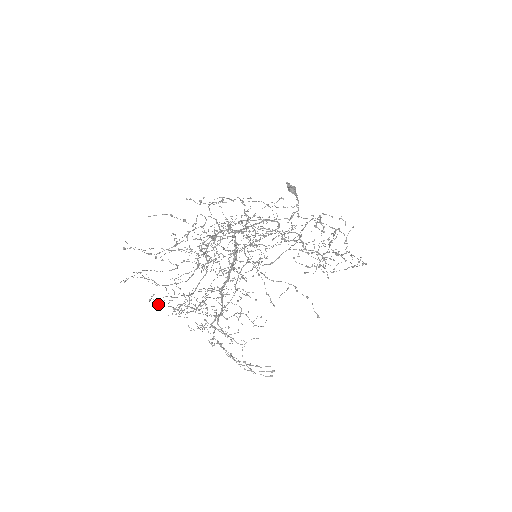
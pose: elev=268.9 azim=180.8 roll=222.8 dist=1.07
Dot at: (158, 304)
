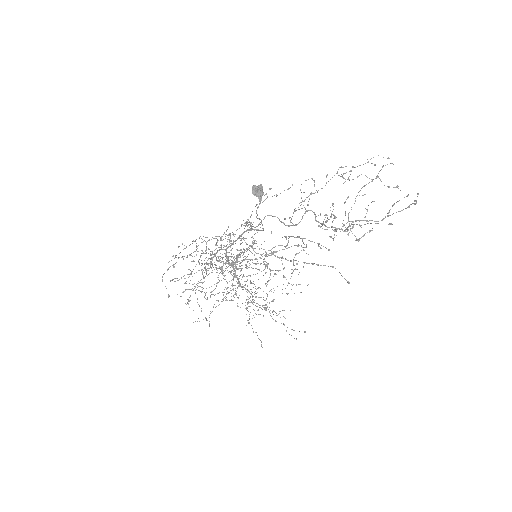
Dot at: occluded
